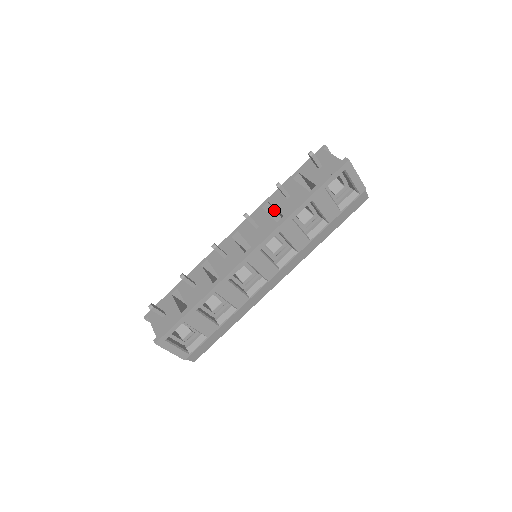
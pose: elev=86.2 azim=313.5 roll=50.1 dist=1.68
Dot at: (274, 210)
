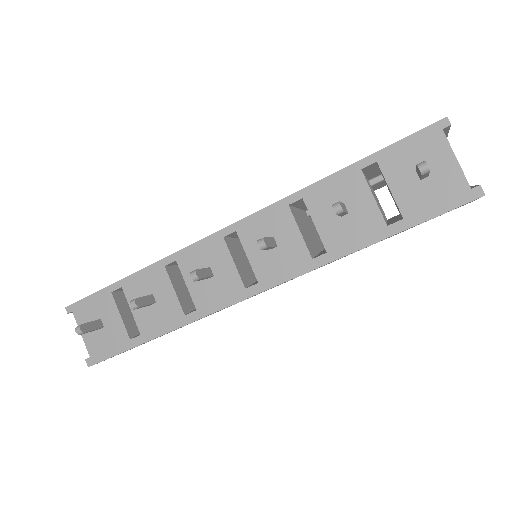
Dot at: occluded
